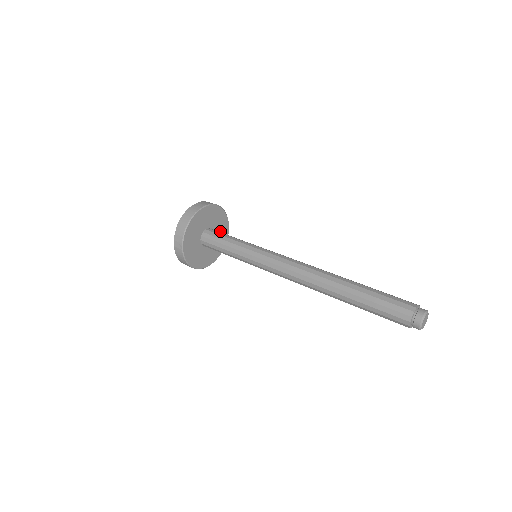
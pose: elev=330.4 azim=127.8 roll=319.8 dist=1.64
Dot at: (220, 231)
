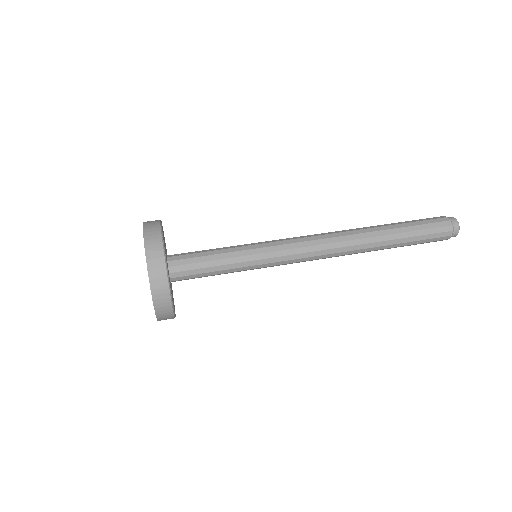
Dot at: (164, 241)
